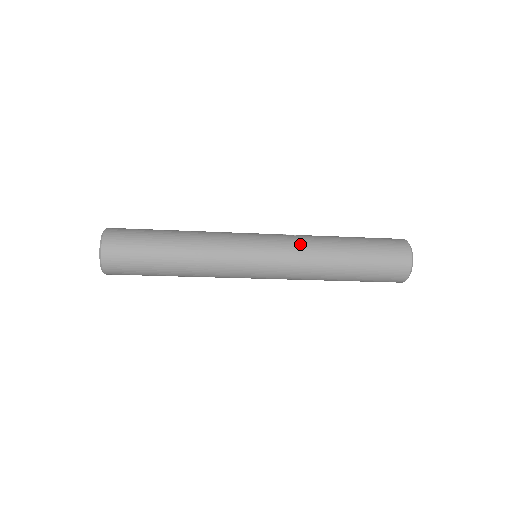
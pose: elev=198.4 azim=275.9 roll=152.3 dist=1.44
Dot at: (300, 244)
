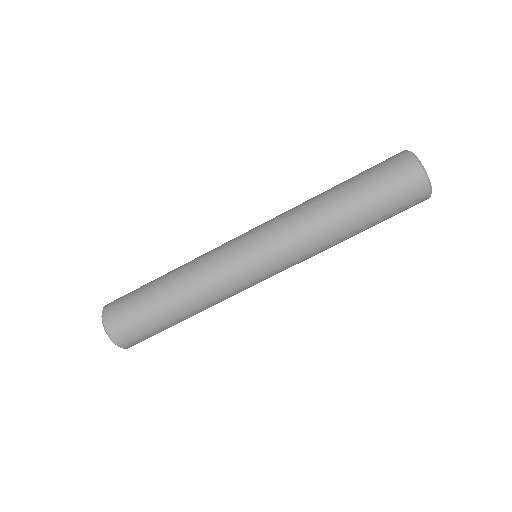
Dot at: (286, 213)
